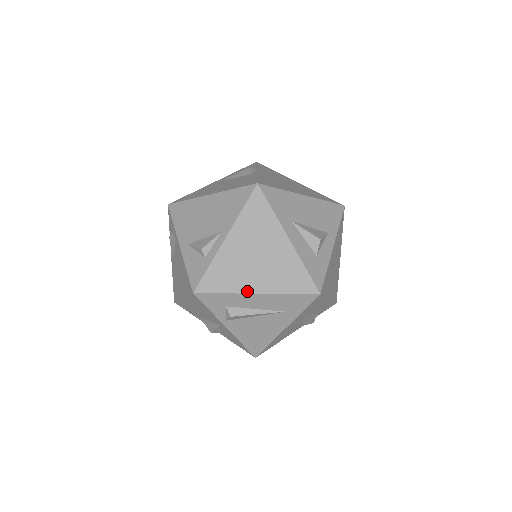
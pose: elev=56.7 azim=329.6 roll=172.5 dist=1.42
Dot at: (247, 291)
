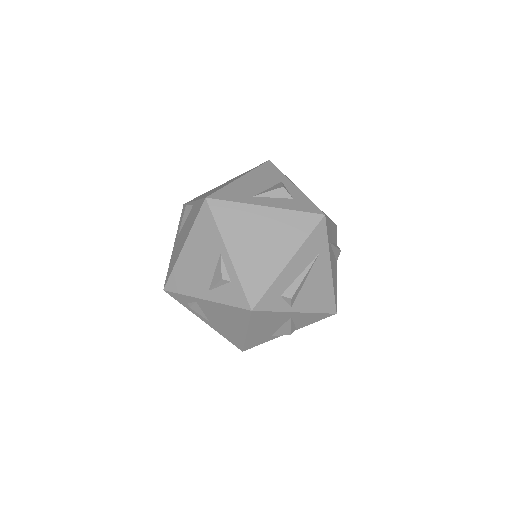
Dot at: (282, 268)
